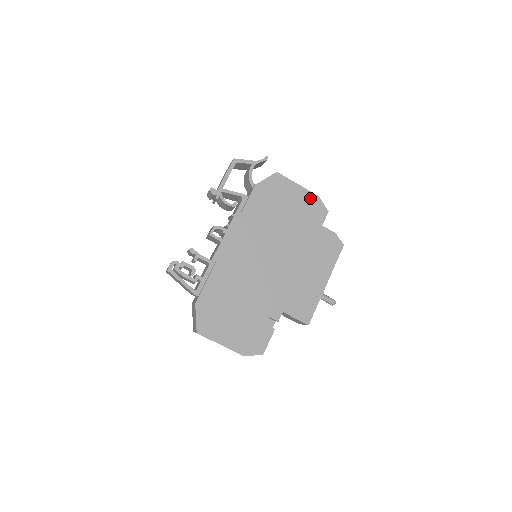
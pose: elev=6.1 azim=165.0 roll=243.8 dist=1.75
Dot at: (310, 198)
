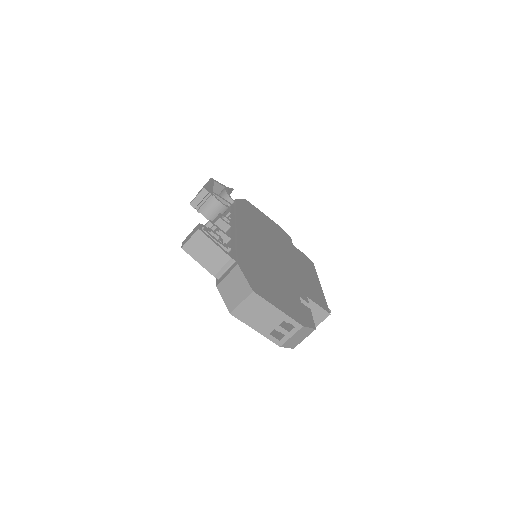
Dot at: (275, 225)
